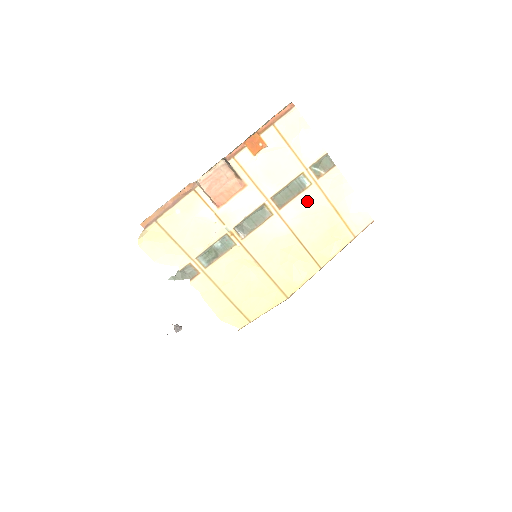
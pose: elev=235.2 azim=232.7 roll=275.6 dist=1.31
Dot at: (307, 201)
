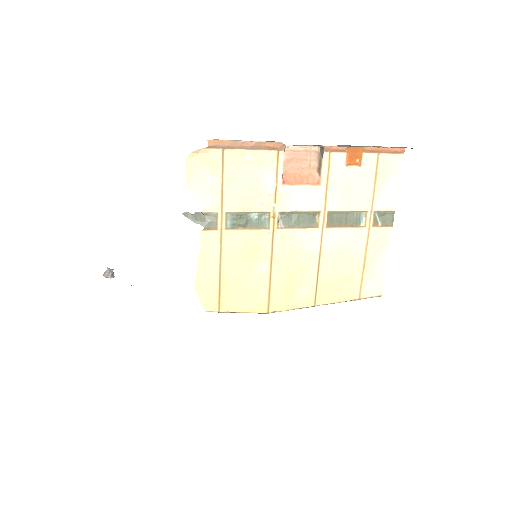
Dot at: (351, 238)
